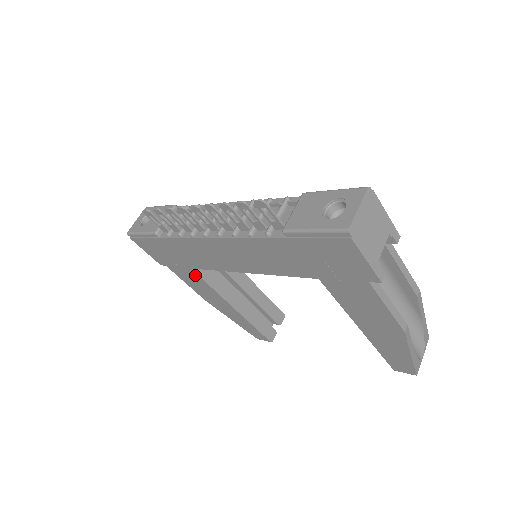
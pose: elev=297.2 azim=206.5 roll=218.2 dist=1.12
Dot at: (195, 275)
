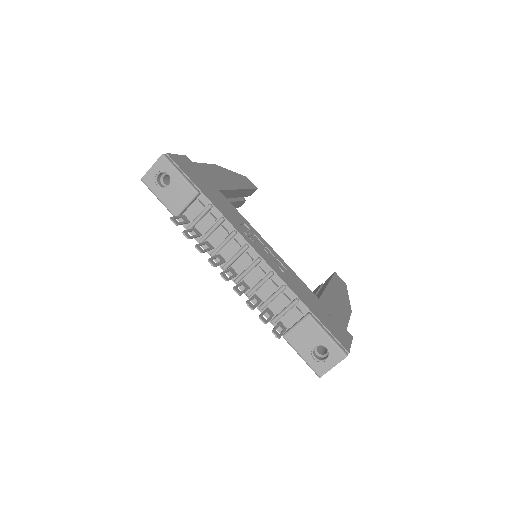
Dot at: occluded
